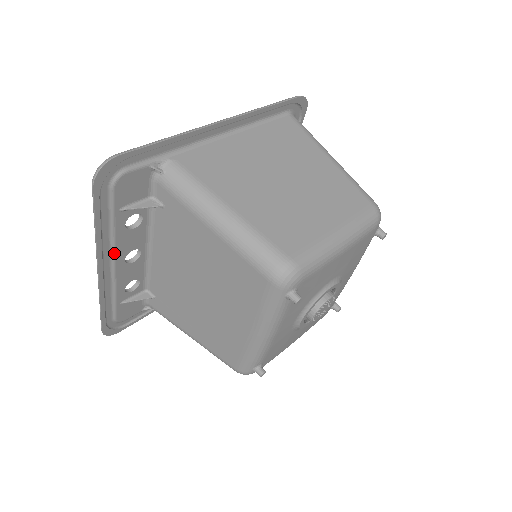
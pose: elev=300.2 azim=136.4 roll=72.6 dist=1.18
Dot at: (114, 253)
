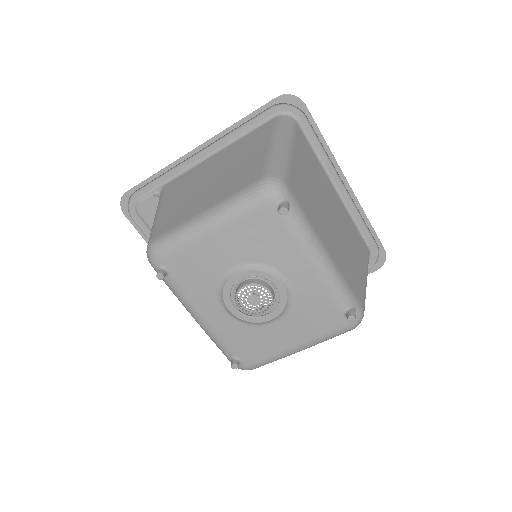
Dot at: occluded
